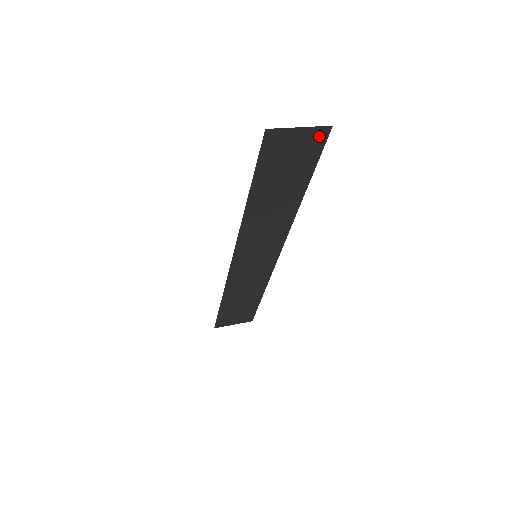
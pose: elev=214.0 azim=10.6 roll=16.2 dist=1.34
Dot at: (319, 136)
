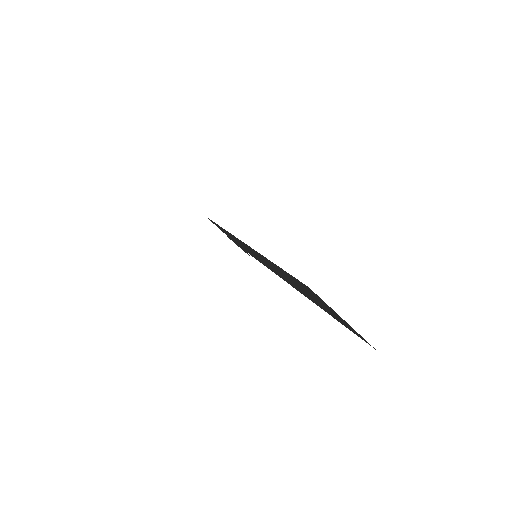
Dot at: (358, 334)
